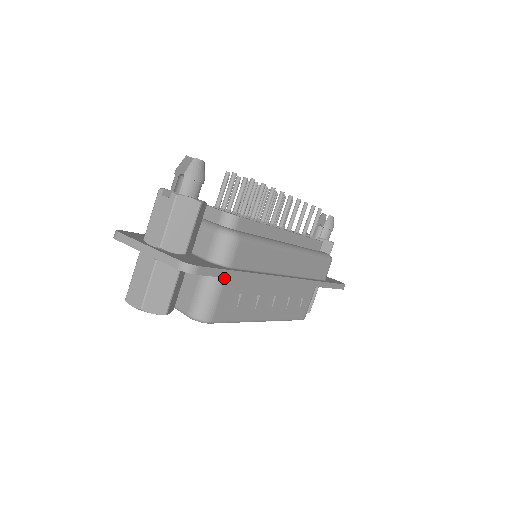
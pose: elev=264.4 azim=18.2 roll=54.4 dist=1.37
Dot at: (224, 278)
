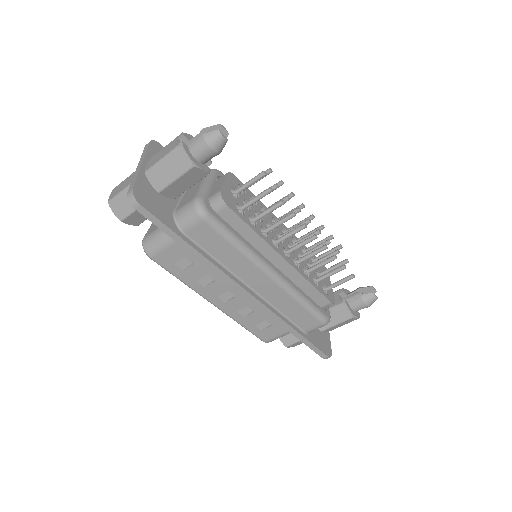
Dot at: occluded
